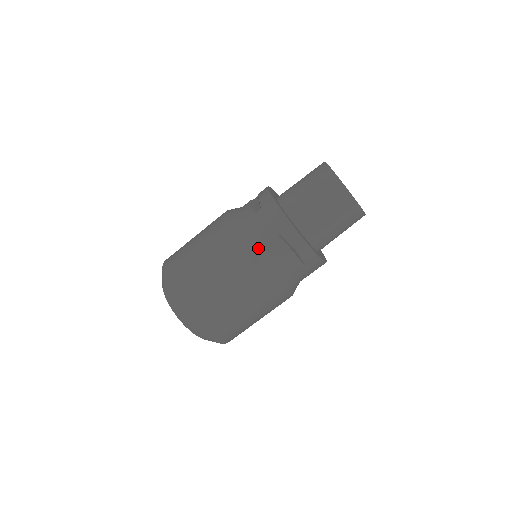
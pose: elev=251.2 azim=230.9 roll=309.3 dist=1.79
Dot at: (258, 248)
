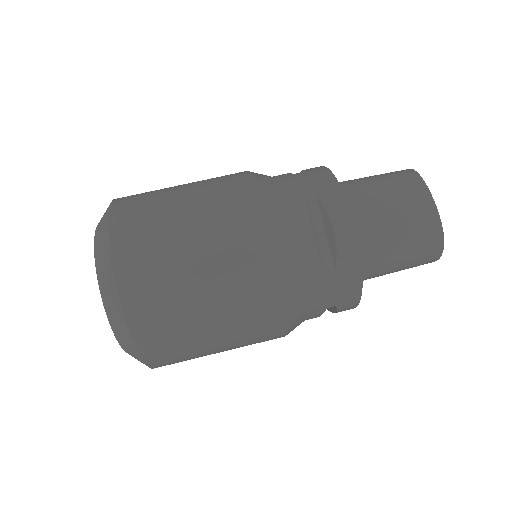
Dot at: (280, 203)
